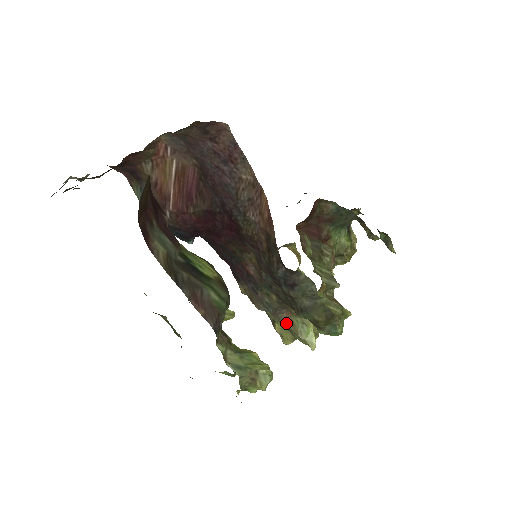
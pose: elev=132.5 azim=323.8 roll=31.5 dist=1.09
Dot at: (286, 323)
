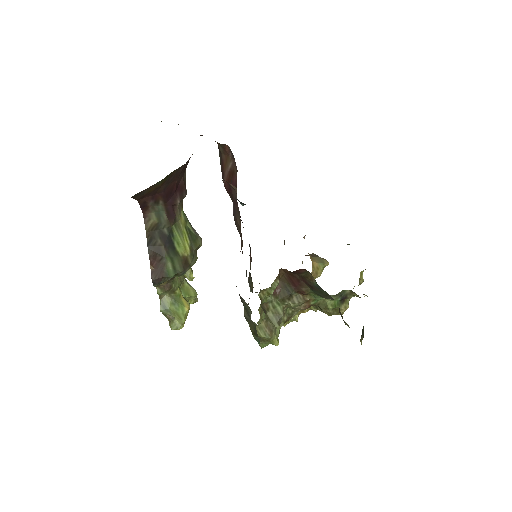
Dot at: occluded
